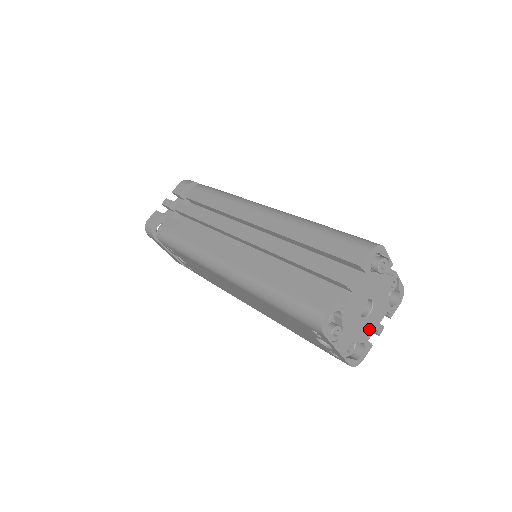
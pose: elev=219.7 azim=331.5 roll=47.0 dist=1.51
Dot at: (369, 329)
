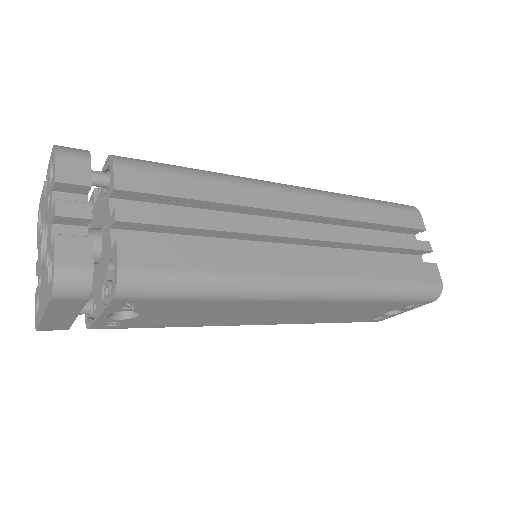
Dot at: occluded
